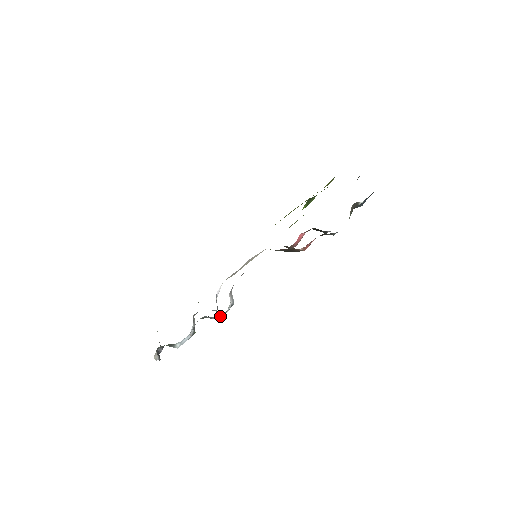
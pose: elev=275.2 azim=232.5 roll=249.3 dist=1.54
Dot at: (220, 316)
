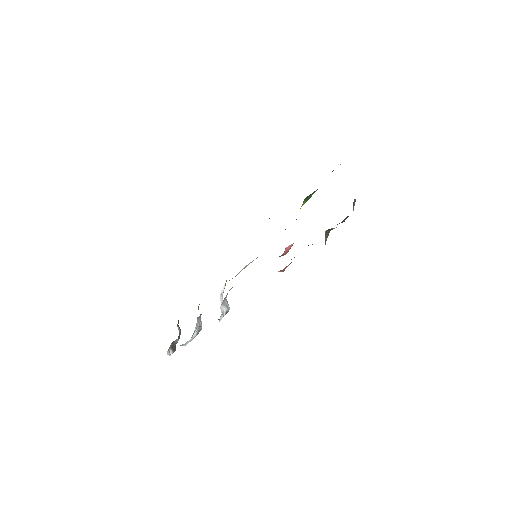
Dot at: occluded
